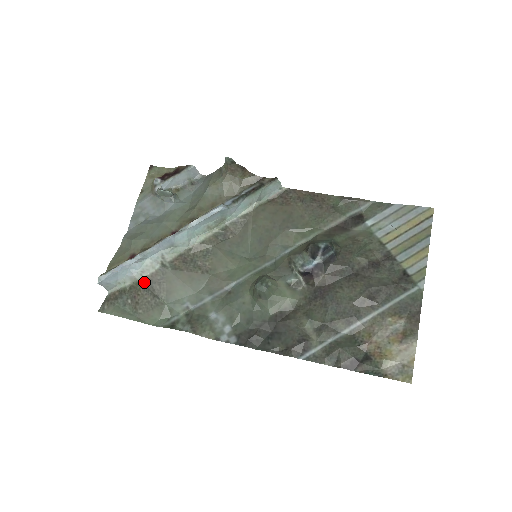
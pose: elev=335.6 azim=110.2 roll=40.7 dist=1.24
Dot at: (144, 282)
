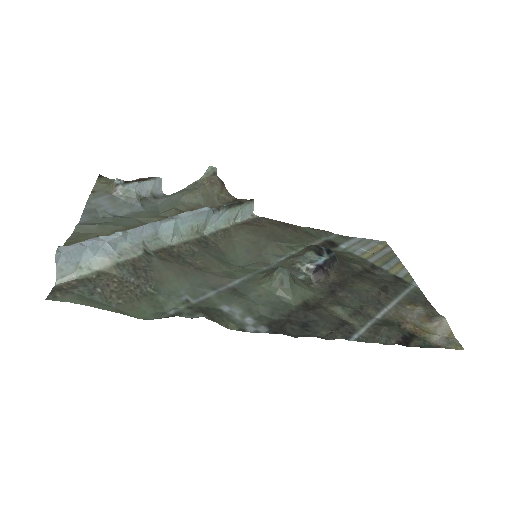
Dot at: (123, 266)
